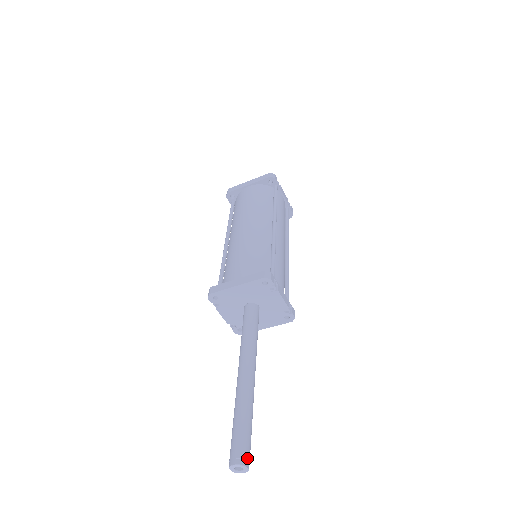
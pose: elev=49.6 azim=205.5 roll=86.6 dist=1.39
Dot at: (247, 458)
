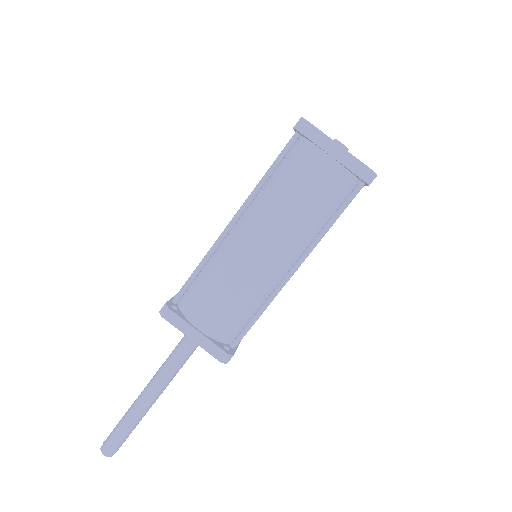
Dot at: occluded
